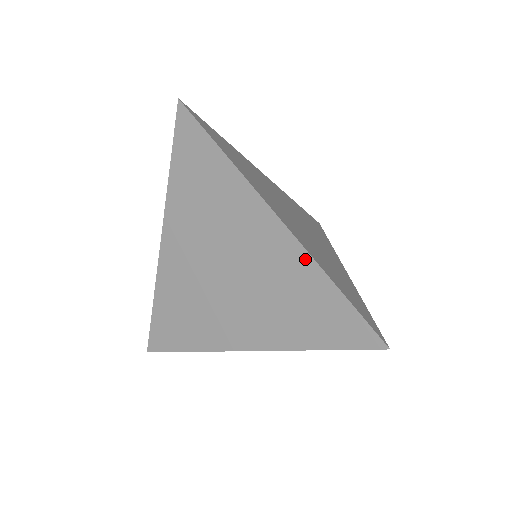
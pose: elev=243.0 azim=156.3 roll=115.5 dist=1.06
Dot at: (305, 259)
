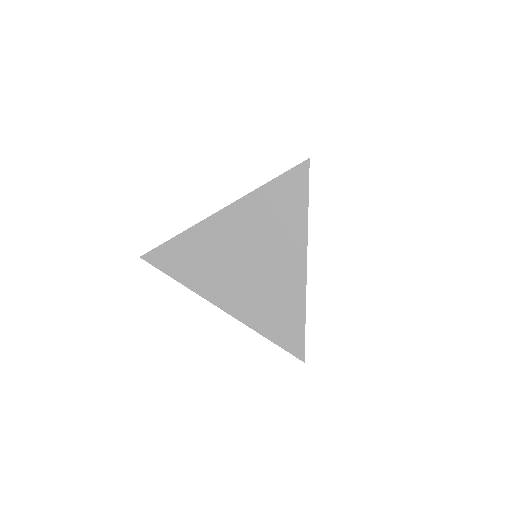
Dot at: (302, 293)
